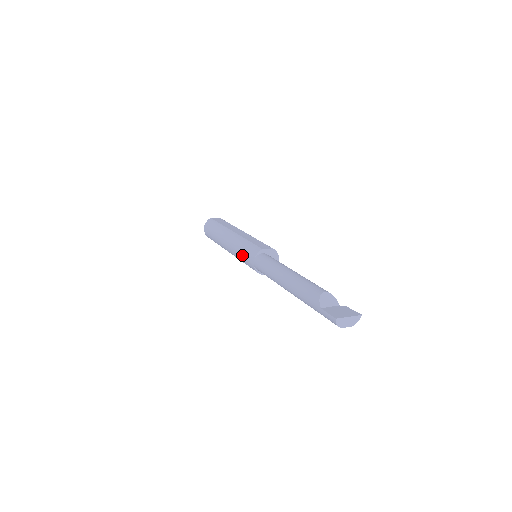
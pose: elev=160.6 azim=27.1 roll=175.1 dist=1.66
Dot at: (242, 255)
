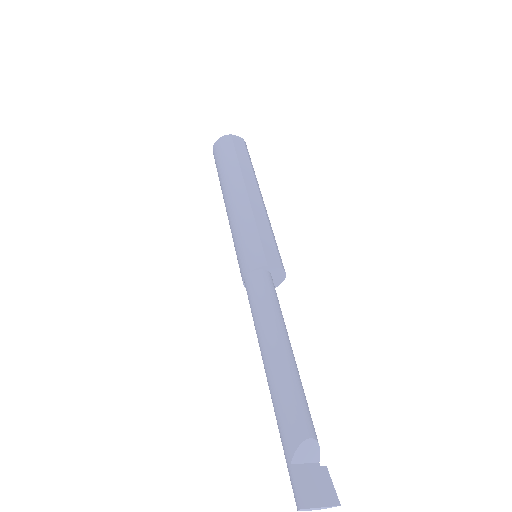
Dot at: (238, 245)
